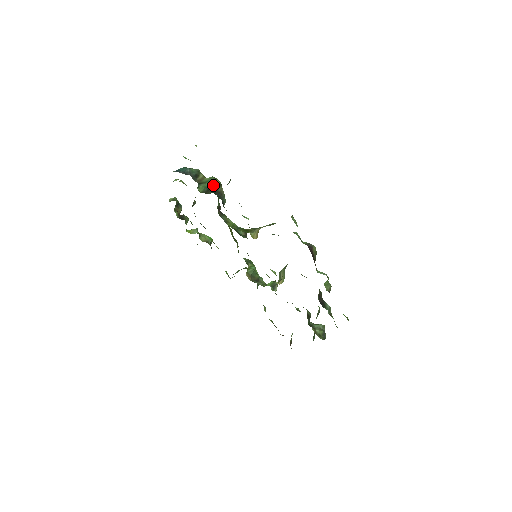
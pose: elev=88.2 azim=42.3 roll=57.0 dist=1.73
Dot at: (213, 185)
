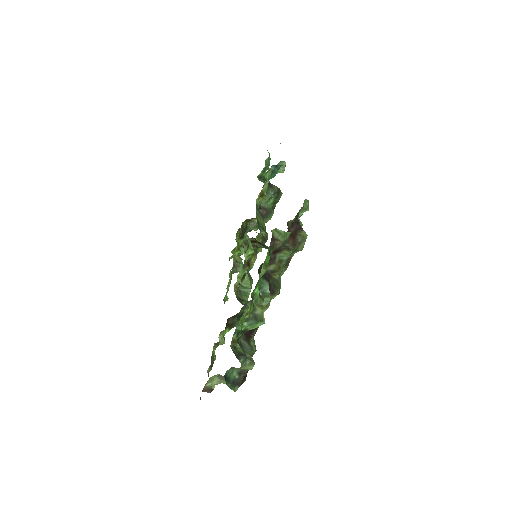
Dot at: occluded
